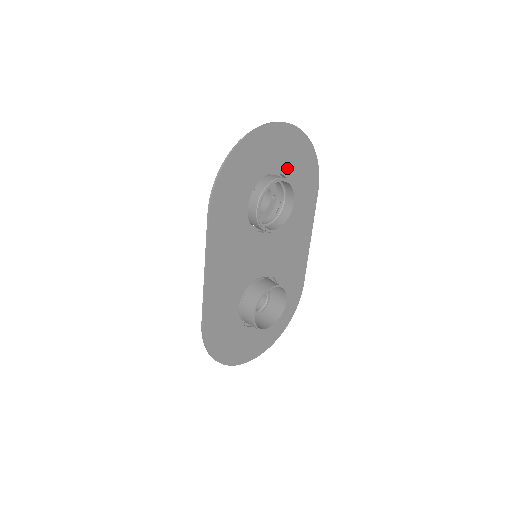
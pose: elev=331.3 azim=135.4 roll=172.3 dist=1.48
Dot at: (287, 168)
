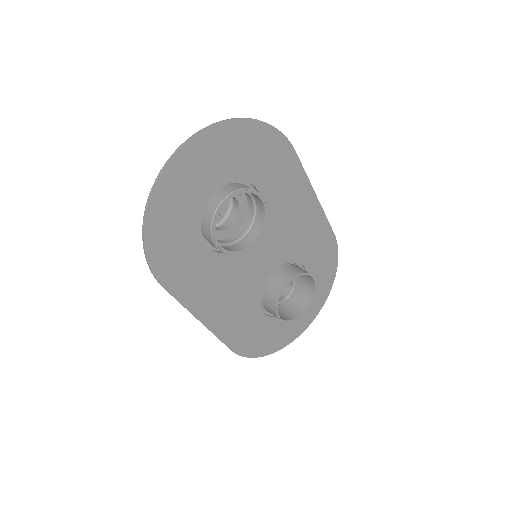
Dot at: (231, 172)
